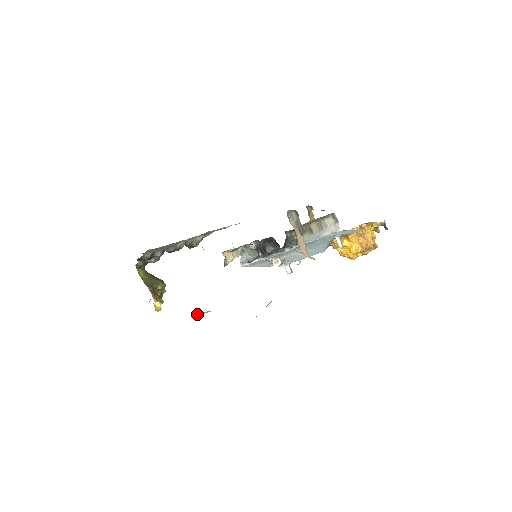
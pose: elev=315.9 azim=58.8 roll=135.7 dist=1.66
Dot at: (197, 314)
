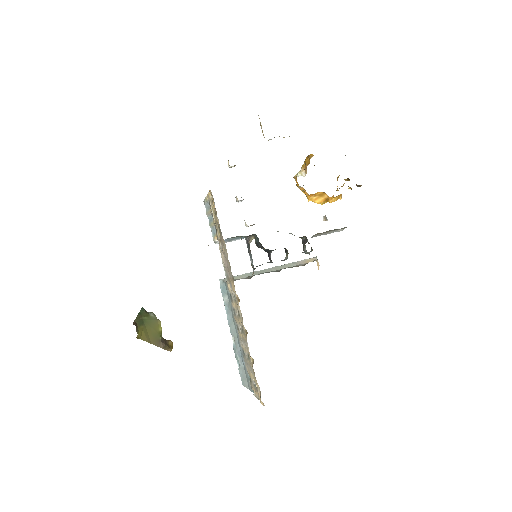
Dot at: (236, 354)
